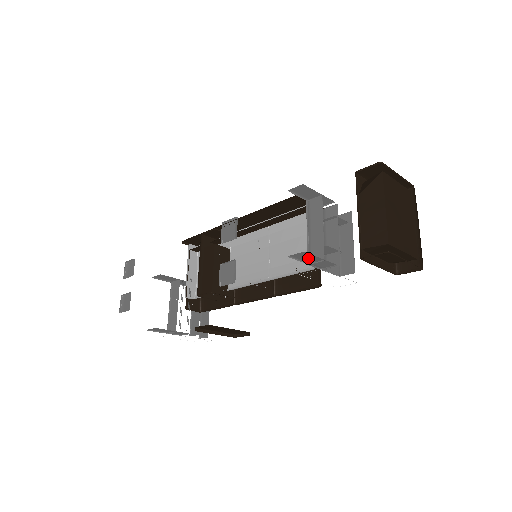
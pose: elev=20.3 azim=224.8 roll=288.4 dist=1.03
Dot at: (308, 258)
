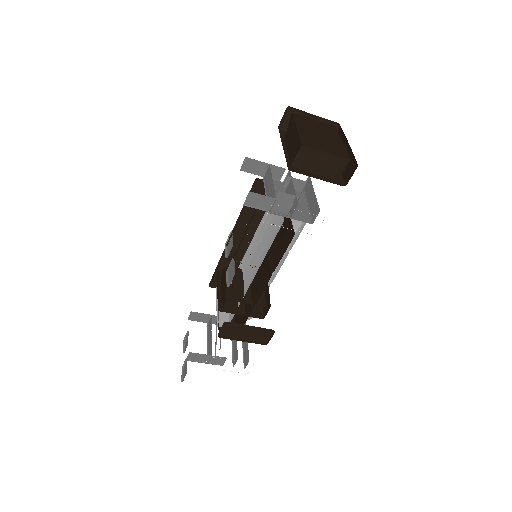
Dot at: (261, 202)
